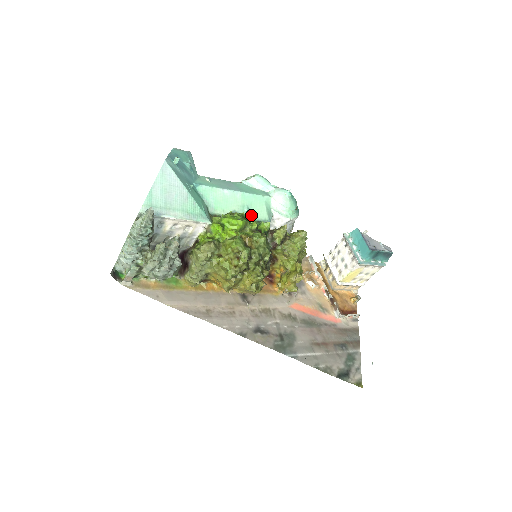
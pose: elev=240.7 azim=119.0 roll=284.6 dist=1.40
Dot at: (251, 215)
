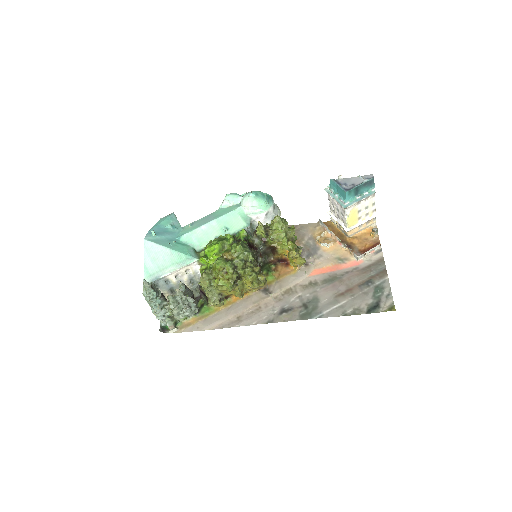
Dot at: (231, 231)
